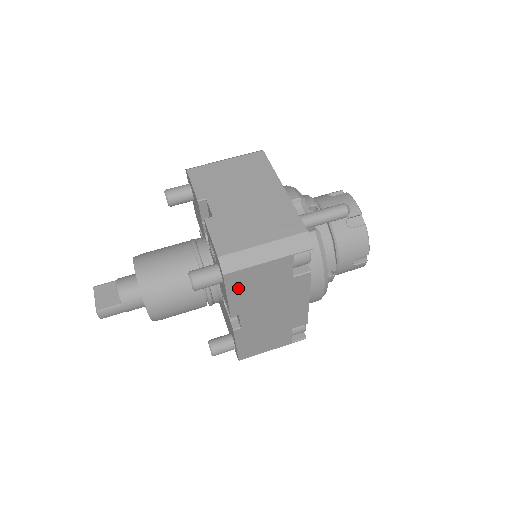
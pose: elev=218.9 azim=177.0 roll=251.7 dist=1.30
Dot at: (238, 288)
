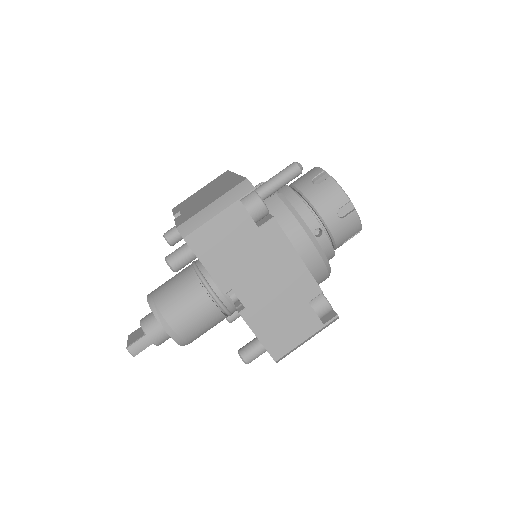
Dot at: (209, 253)
